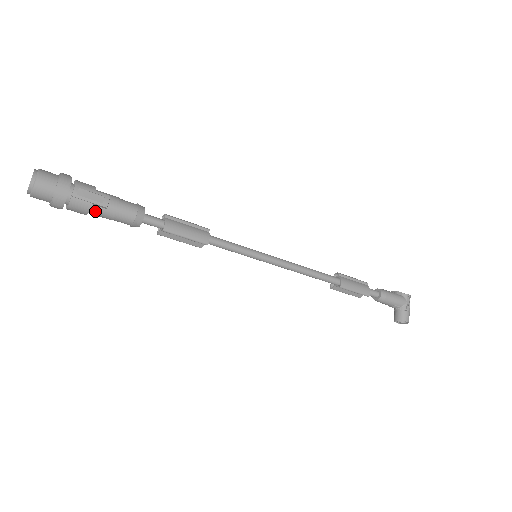
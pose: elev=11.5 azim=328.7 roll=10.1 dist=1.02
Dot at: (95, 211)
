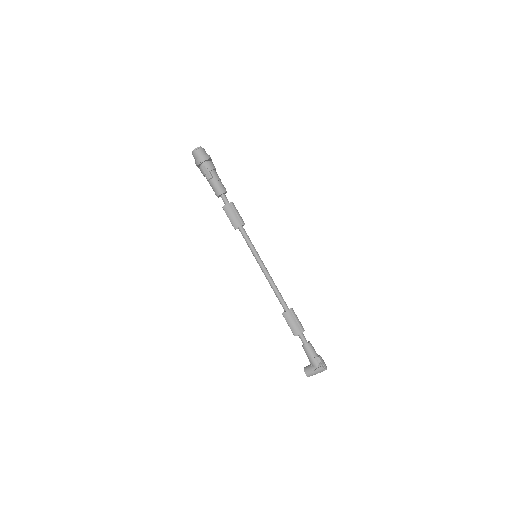
Dot at: (206, 178)
